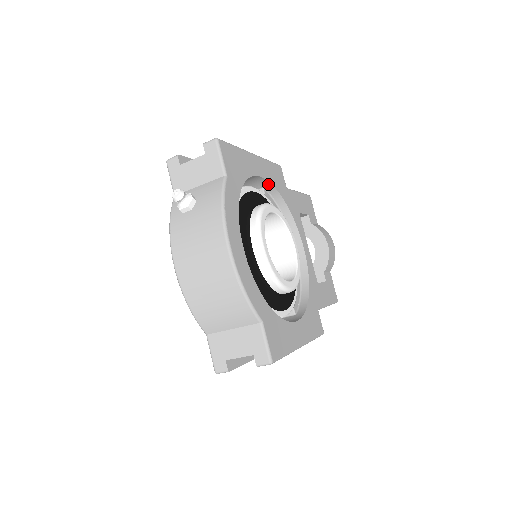
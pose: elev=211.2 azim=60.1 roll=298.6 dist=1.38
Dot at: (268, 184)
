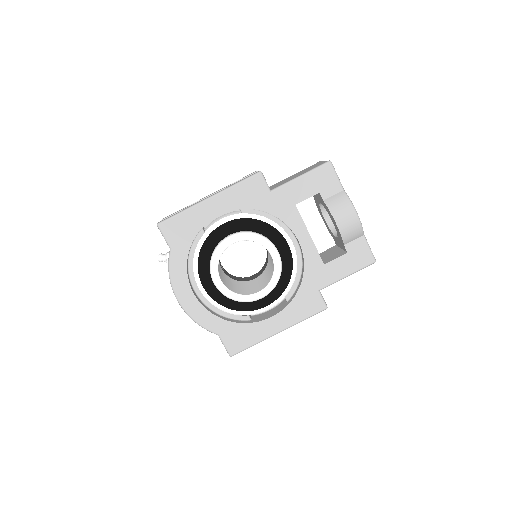
Dot at: occluded
